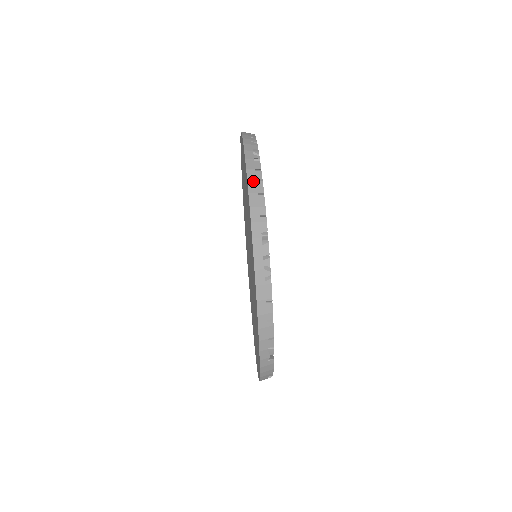
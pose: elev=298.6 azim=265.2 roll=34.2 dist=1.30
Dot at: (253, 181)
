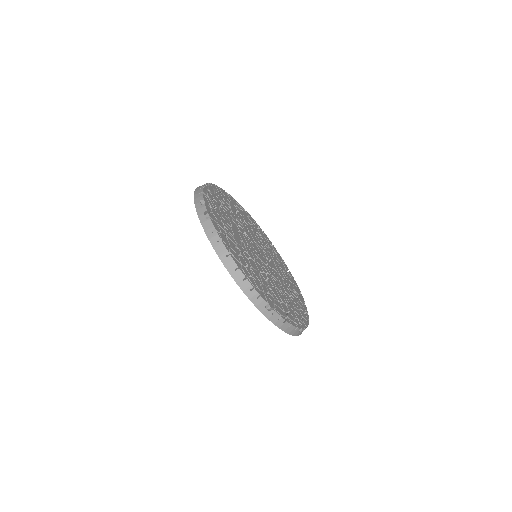
Dot at: (282, 326)
